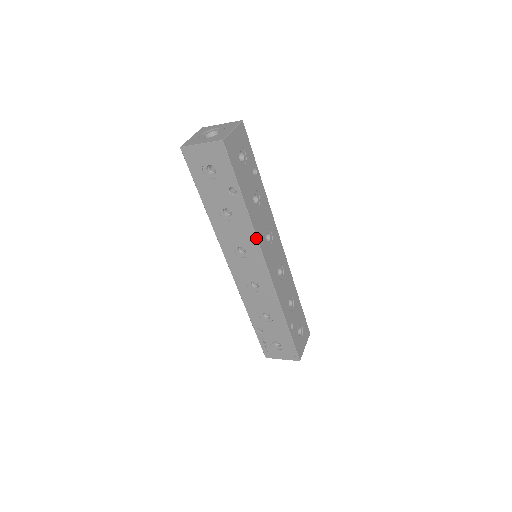
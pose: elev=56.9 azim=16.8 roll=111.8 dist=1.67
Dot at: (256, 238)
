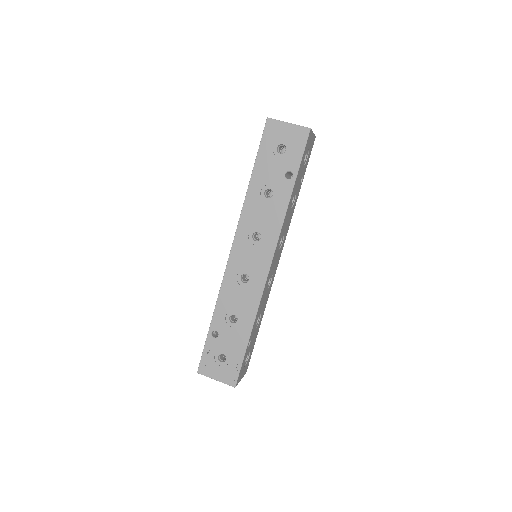
Dot at: (281, 229)
